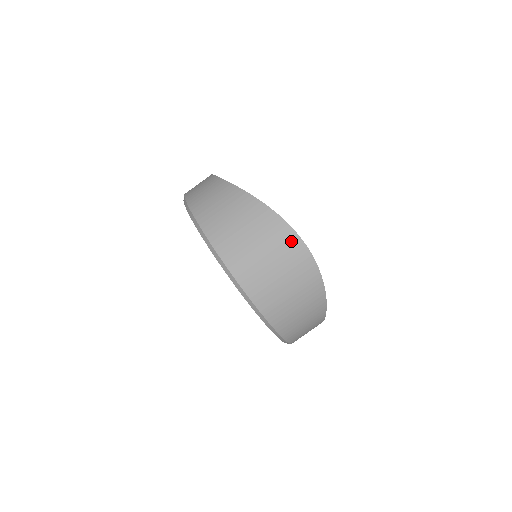
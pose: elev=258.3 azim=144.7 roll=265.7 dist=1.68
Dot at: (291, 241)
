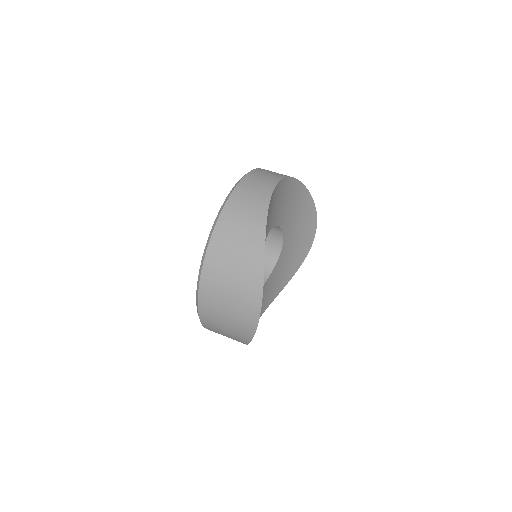
Dot at: (253, 304)
